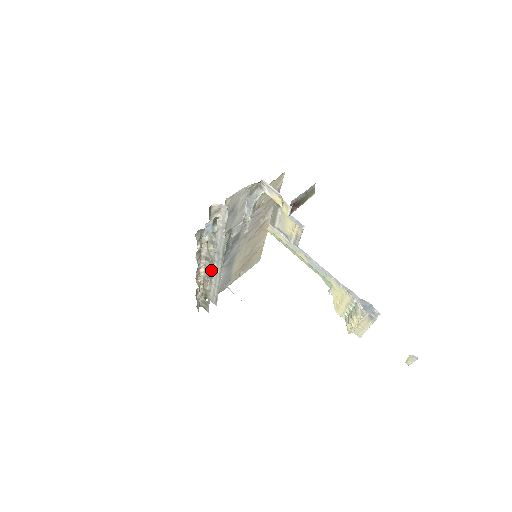
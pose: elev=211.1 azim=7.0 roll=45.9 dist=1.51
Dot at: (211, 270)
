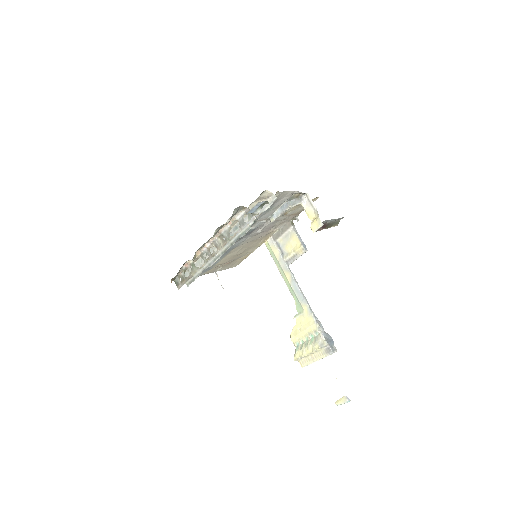
Dot at: (218, 248)
